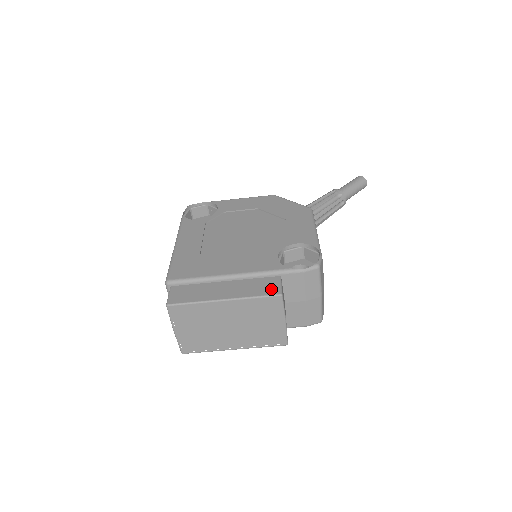
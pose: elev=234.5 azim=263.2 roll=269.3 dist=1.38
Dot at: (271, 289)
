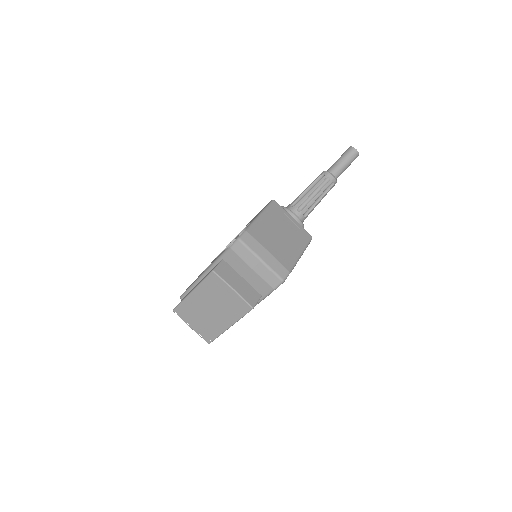
Dot at: occluded
